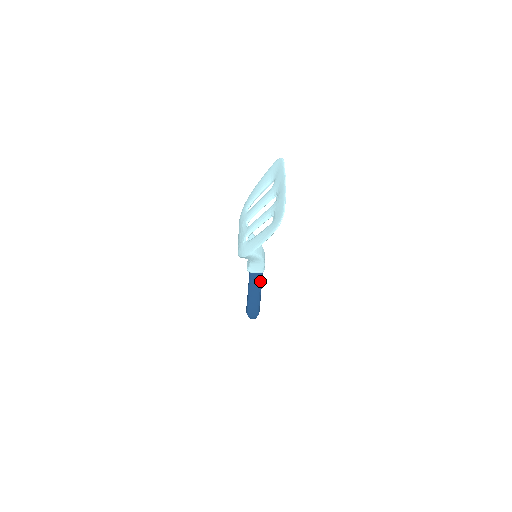
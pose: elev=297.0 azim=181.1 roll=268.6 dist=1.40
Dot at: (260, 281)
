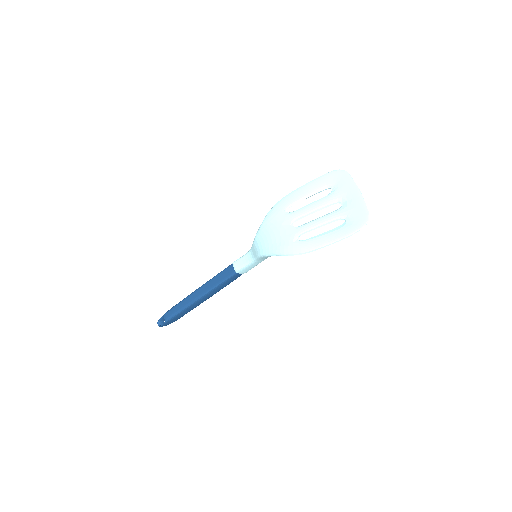
Dot at: occluded
